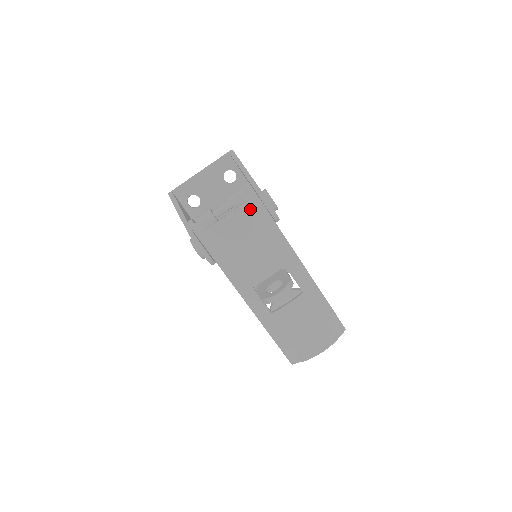
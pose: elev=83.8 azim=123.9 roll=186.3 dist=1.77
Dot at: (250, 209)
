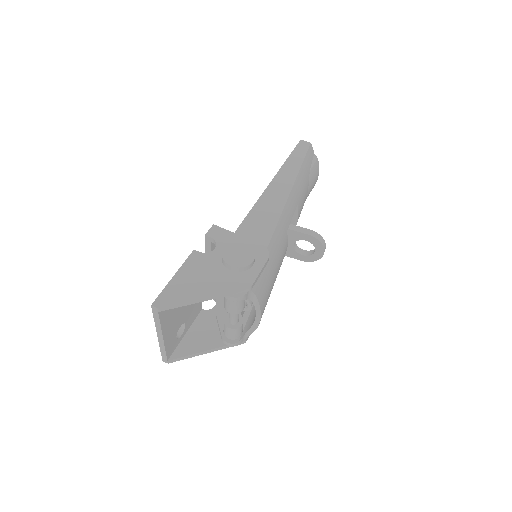
Dot at: (261, 292)
